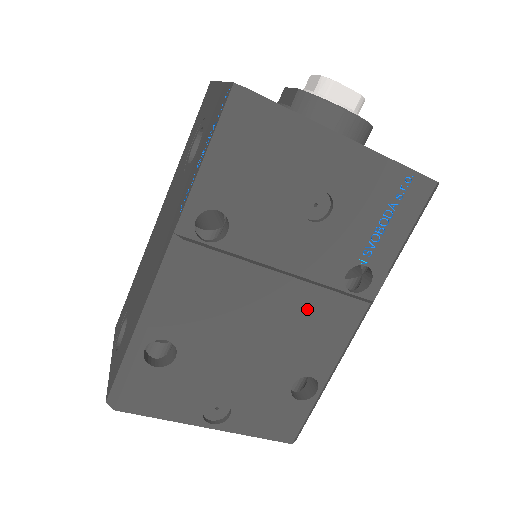
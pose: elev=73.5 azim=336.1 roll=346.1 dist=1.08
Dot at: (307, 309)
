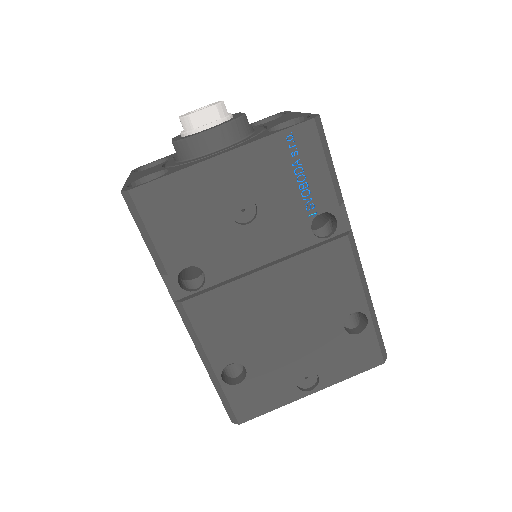
Dot at: (304, 275)
